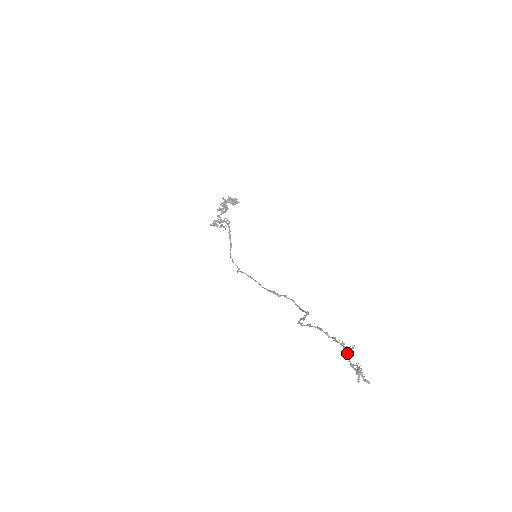
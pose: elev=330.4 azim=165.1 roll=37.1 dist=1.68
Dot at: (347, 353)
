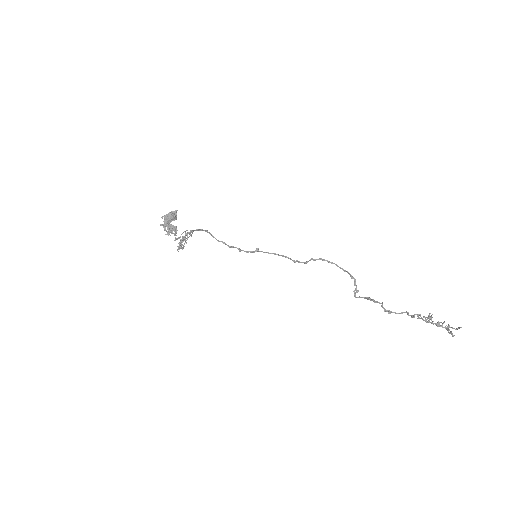
Dot at: occluded
